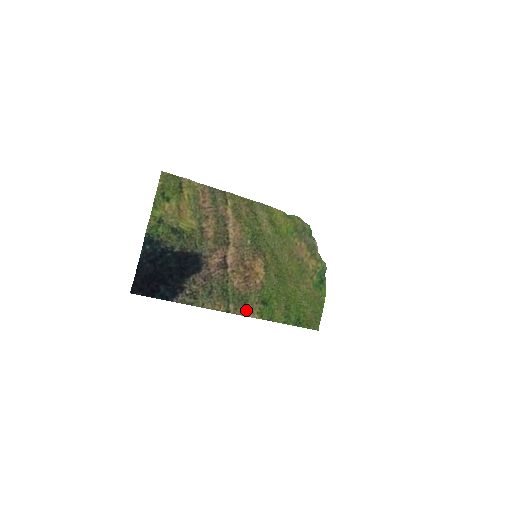
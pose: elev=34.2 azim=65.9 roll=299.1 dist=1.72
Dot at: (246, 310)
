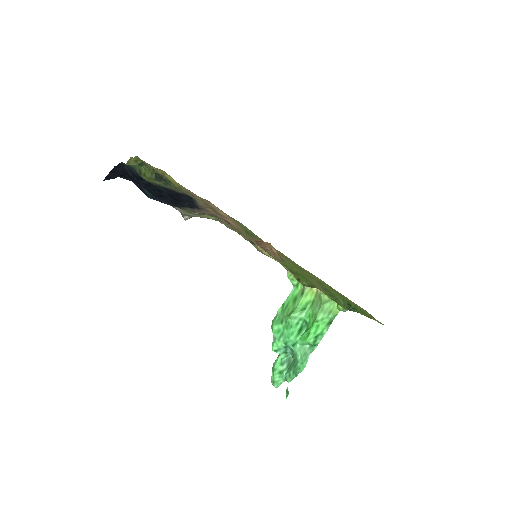
Dot at: occluded
